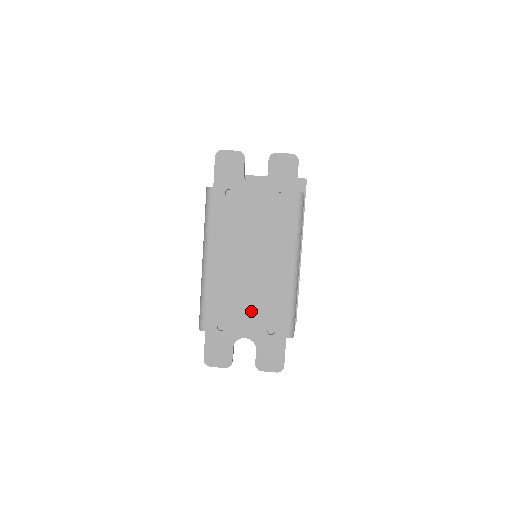
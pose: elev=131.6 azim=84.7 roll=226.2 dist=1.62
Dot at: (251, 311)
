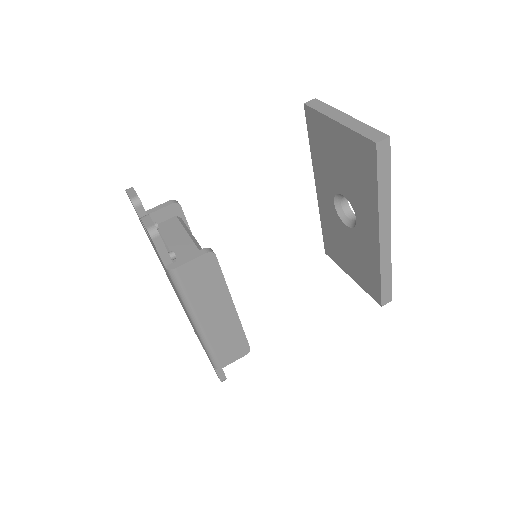
Dot at: occluded
